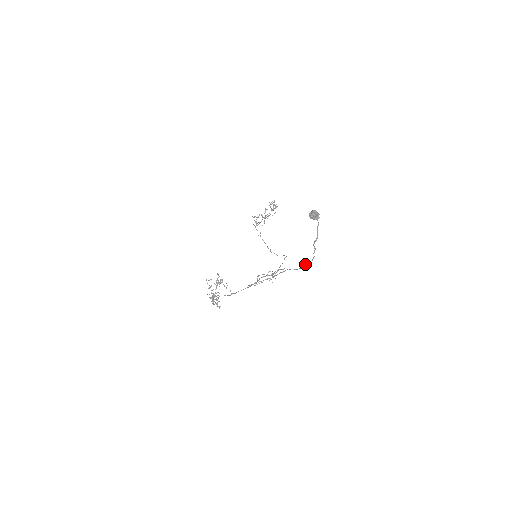
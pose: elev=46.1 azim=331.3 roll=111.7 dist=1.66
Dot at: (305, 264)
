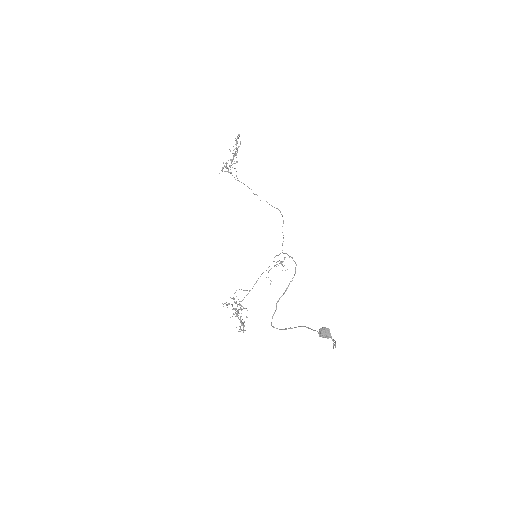
Dot at: occluded
